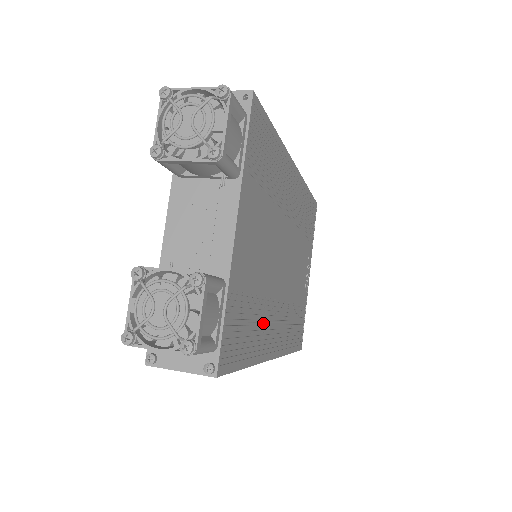
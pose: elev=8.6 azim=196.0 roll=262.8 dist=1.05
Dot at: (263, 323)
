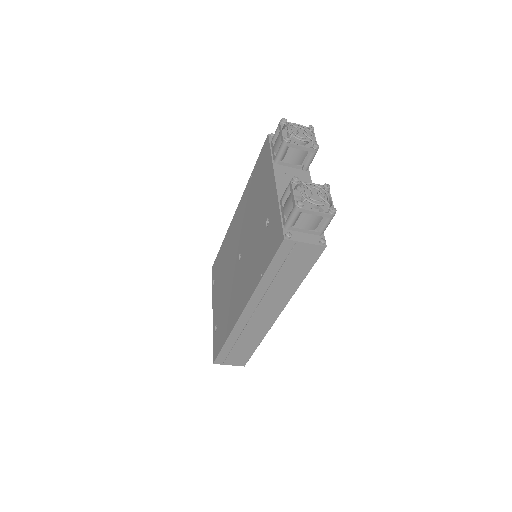
Dot at: occluded
